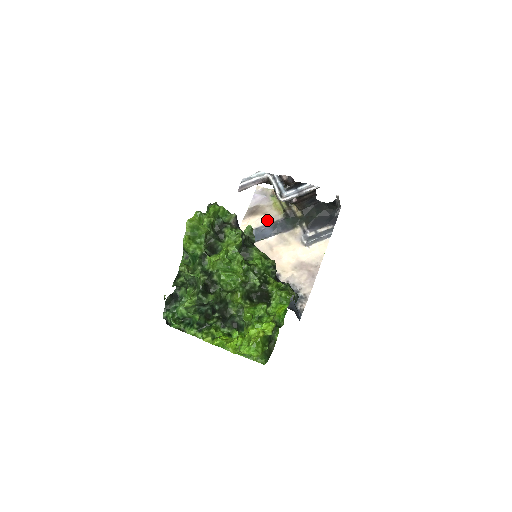
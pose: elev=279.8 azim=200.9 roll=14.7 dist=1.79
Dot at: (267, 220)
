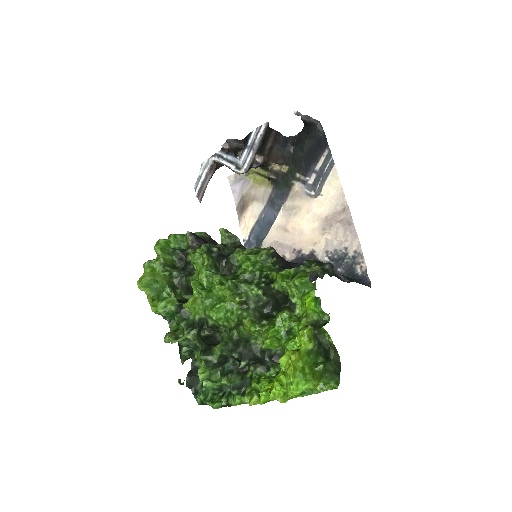
Dot at: (261, 204)
